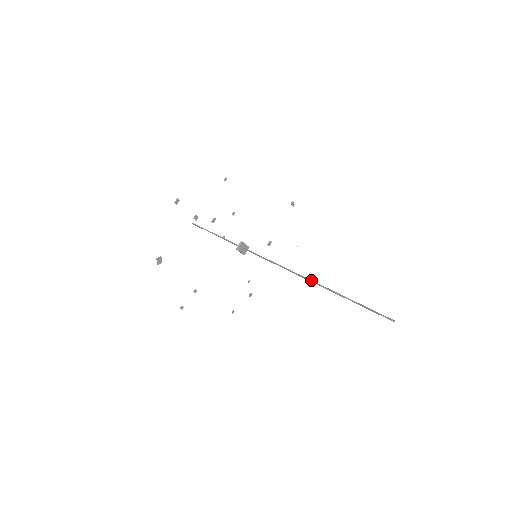
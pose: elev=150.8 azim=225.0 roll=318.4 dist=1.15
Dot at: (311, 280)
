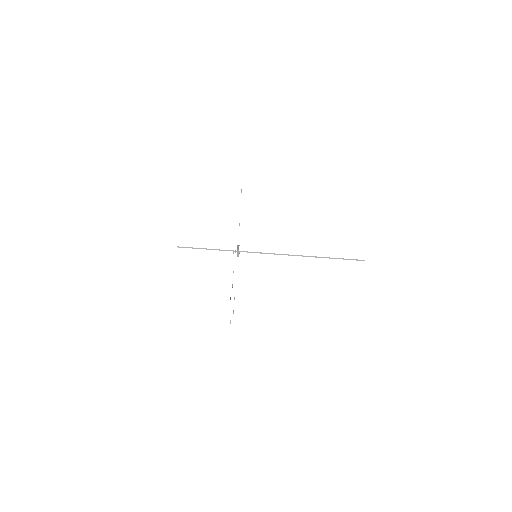
Dot at: (304, 256)
